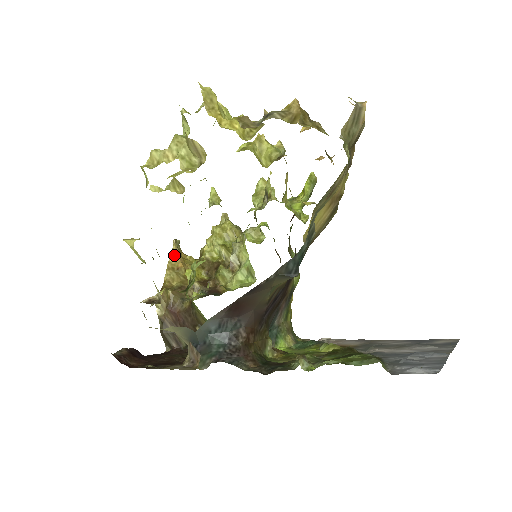
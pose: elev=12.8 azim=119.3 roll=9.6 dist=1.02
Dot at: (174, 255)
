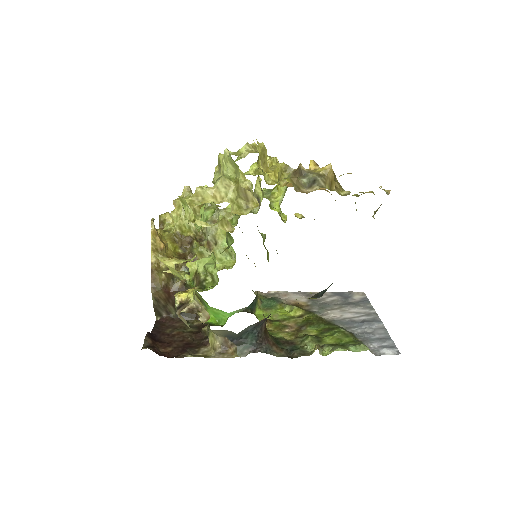
Dot at: (154, 236)
